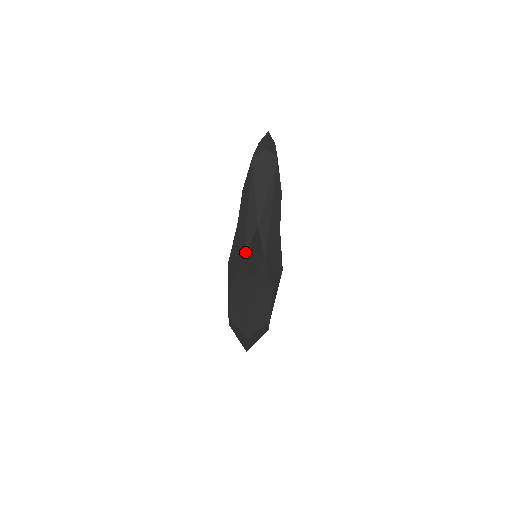
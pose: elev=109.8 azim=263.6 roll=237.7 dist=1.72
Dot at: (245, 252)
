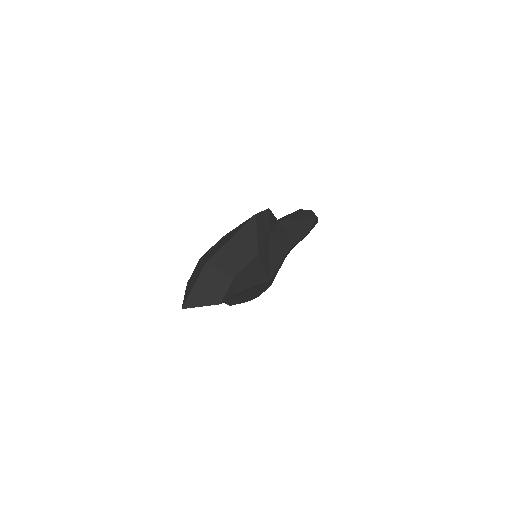
Dot at: occluded
